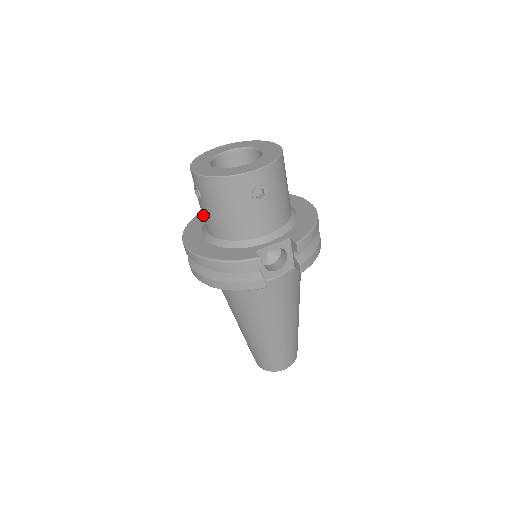
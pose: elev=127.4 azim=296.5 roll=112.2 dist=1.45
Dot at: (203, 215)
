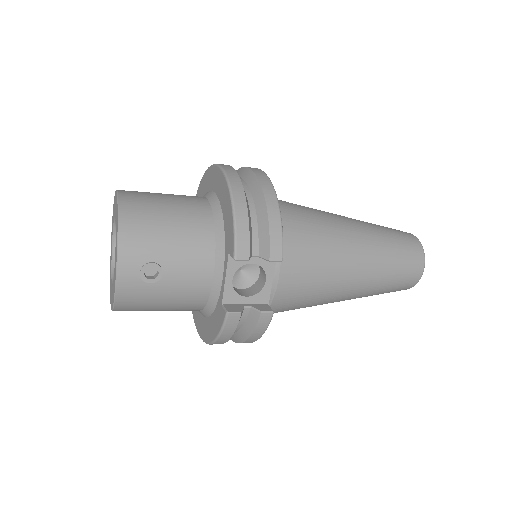
Dot at: occluded
